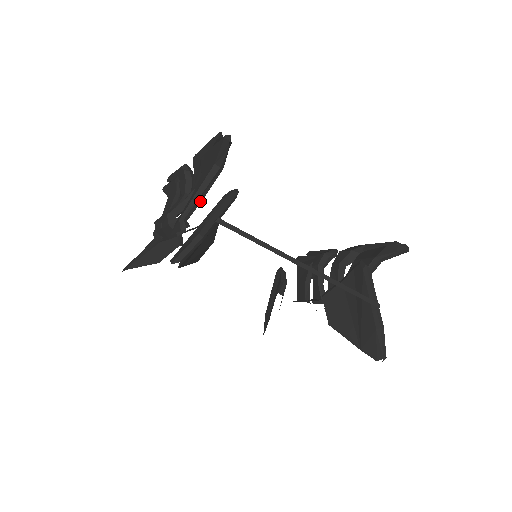
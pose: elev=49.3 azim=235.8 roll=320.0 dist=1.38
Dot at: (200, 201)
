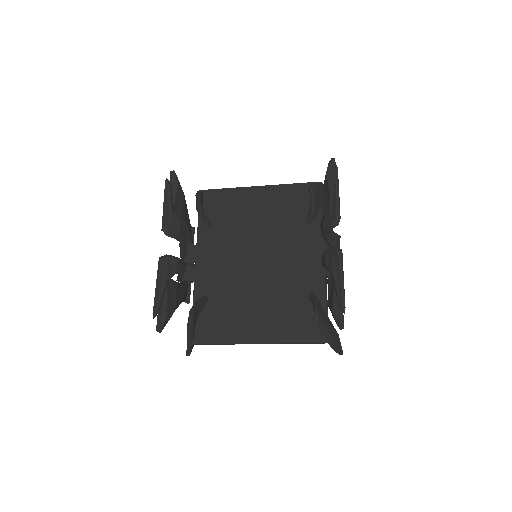
Dot at: (182, 301)
